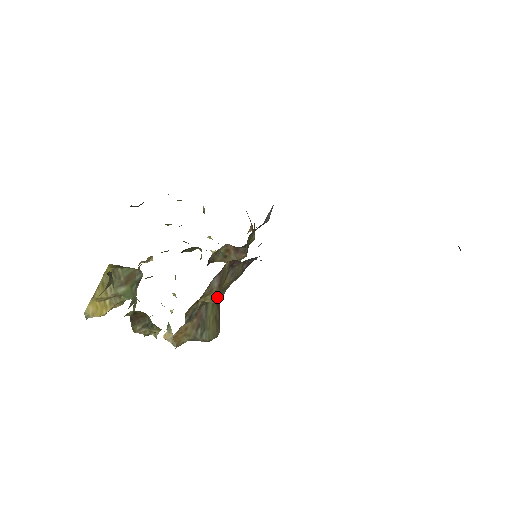
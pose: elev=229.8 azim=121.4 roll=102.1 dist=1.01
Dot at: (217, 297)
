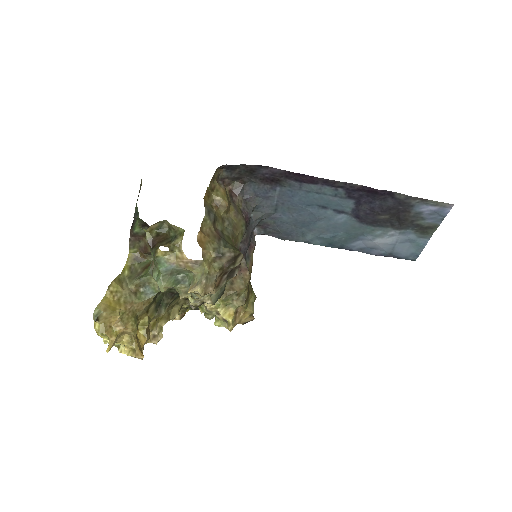
Dot at: (227, 200)
